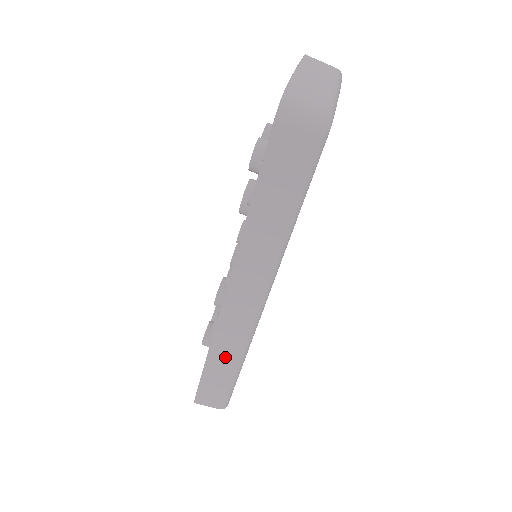
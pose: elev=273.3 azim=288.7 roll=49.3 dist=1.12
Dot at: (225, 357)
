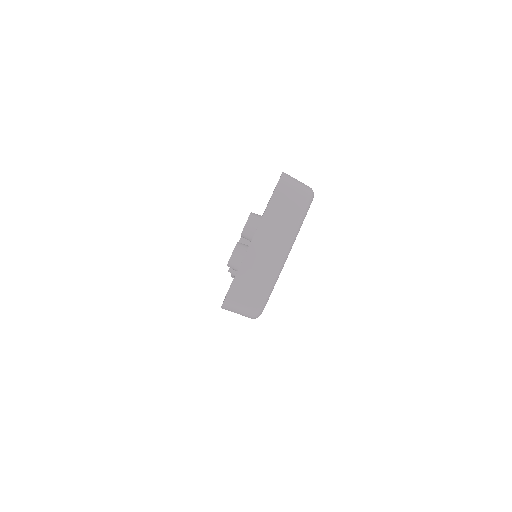
Dot at: occluded
